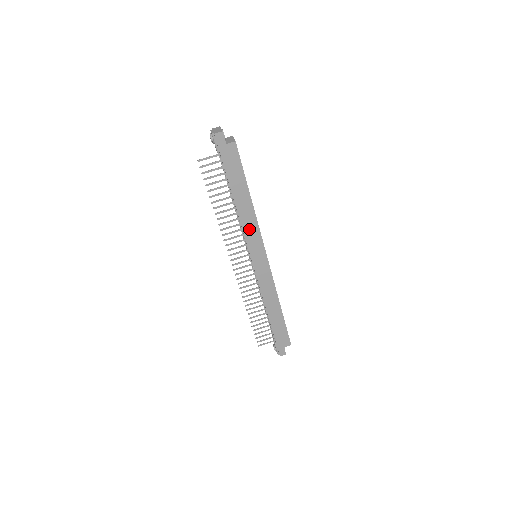
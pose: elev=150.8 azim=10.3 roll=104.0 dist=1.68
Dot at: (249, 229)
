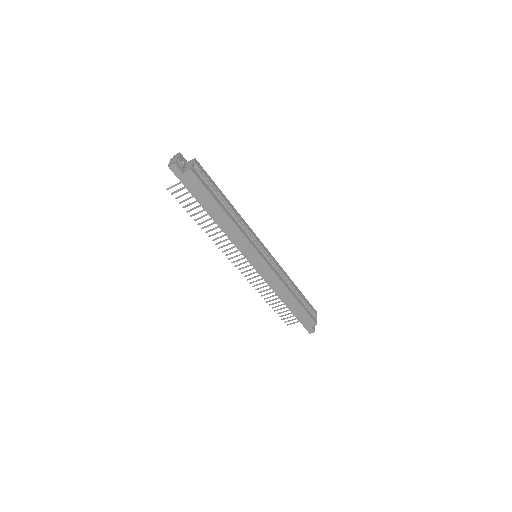
Dot at: (236, 238)
